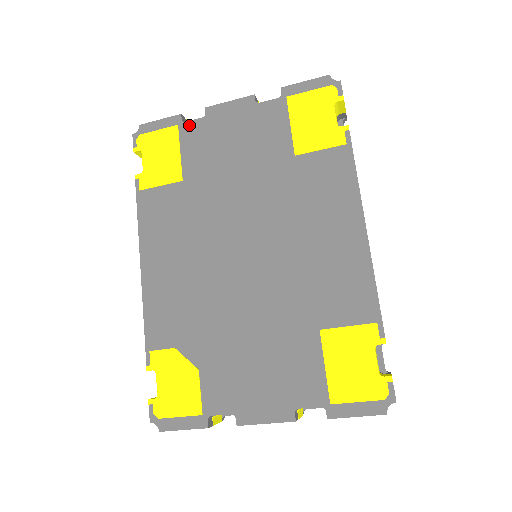
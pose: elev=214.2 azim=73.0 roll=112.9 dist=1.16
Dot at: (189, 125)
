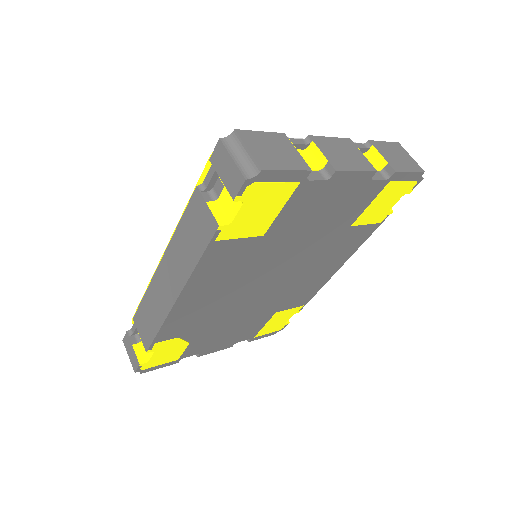
Dot at: (309, 185)
